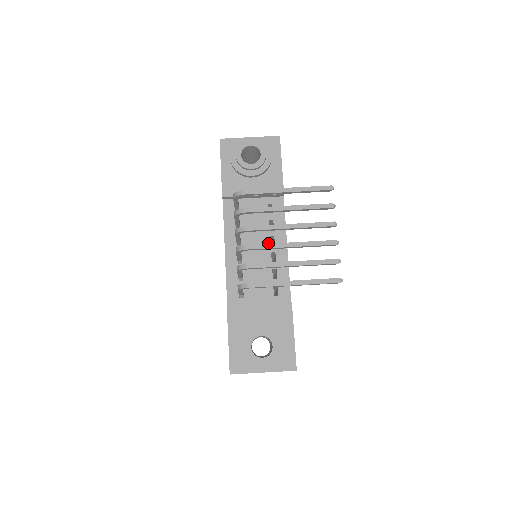
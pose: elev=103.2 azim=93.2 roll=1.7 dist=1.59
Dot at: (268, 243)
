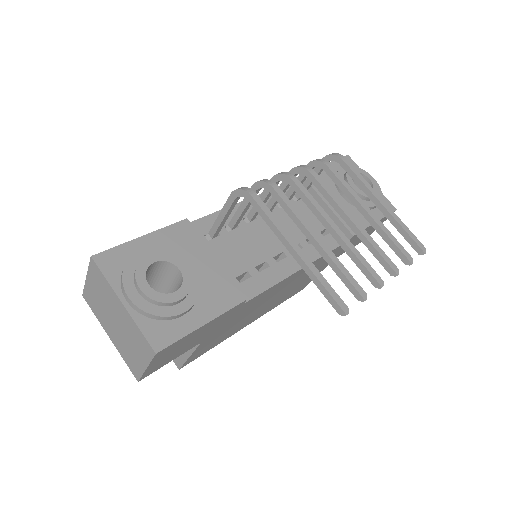
Dot at: occluded
